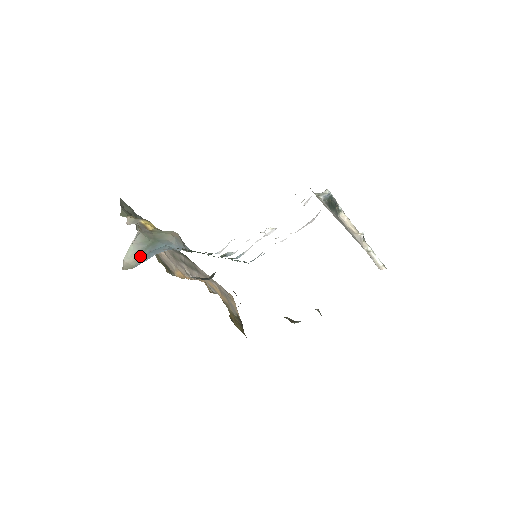
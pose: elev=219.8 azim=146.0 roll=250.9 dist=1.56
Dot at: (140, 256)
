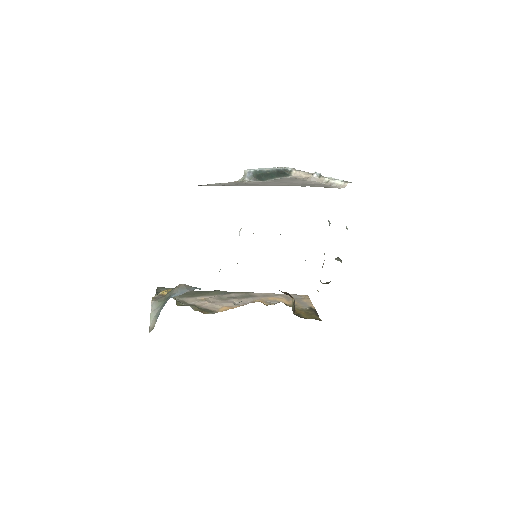
Dot at: (157, 317)
